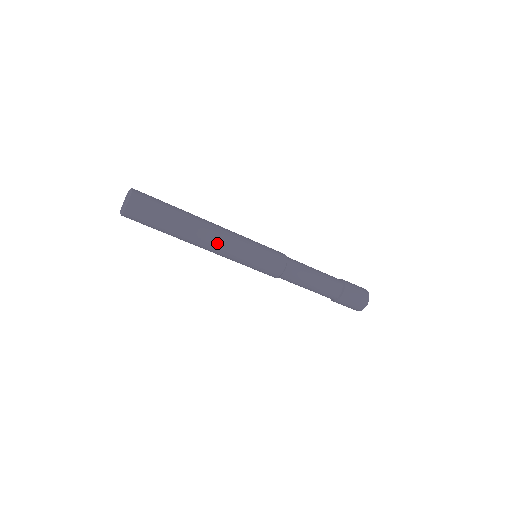
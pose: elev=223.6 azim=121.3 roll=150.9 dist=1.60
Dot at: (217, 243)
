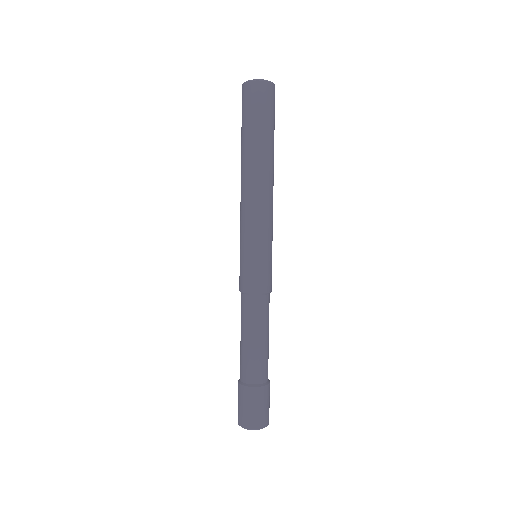
Dot at: (257, 197)
